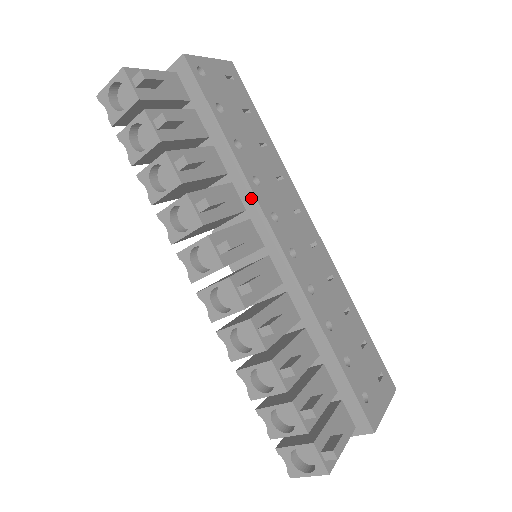
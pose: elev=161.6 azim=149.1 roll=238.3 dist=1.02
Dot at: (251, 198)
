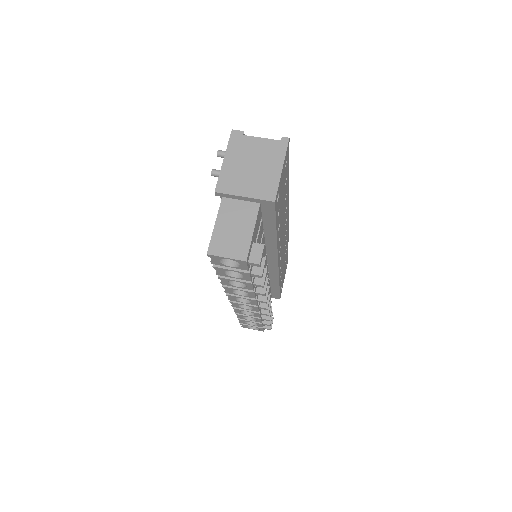
Dot at: (274, 252)
